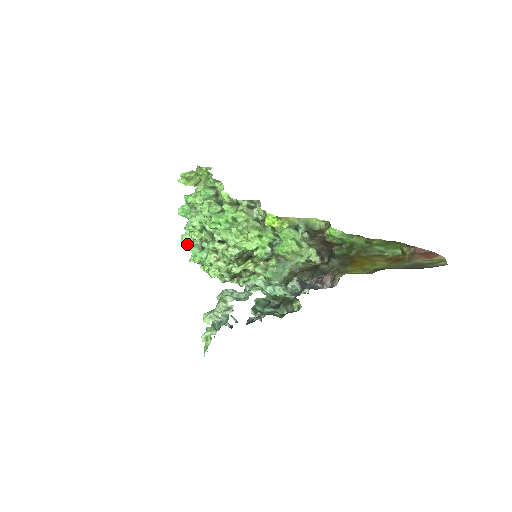
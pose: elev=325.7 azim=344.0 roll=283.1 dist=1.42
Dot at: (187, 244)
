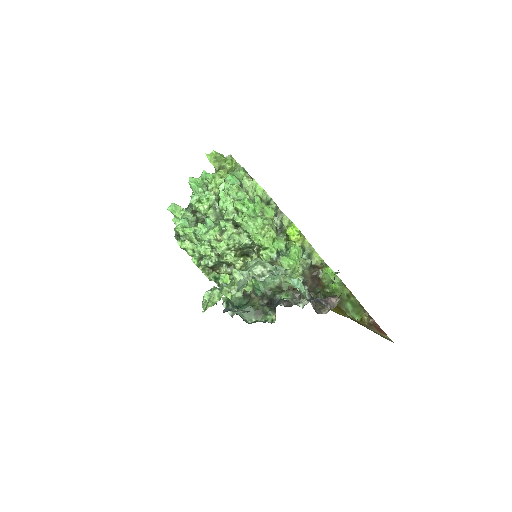
Dot at: (174, 214)
